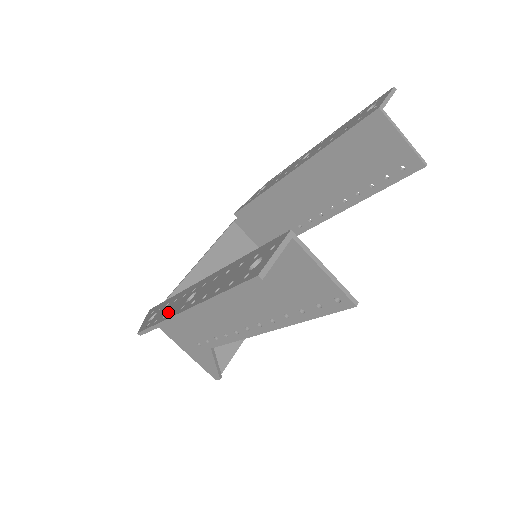
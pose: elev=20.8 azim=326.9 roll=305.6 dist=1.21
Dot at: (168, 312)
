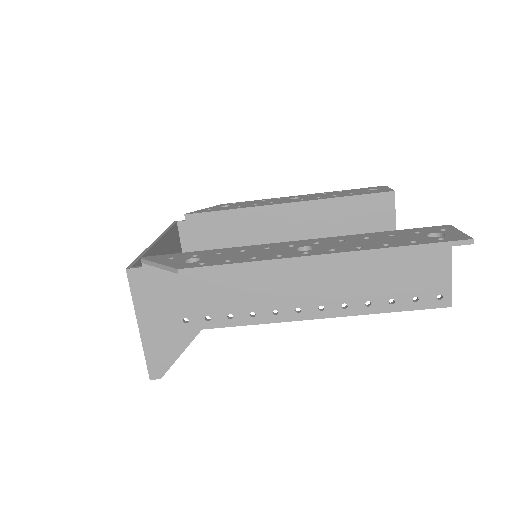
Dot at: (258, 256)
